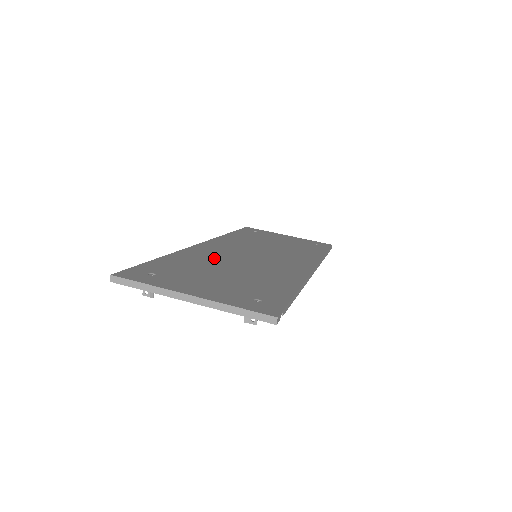
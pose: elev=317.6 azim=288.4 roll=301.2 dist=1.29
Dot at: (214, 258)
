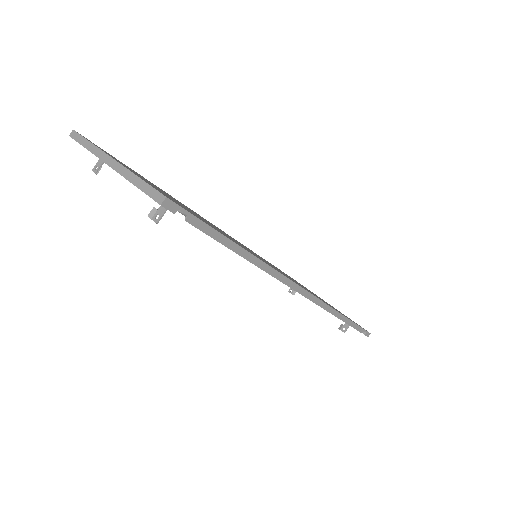
Dot at: occluded
